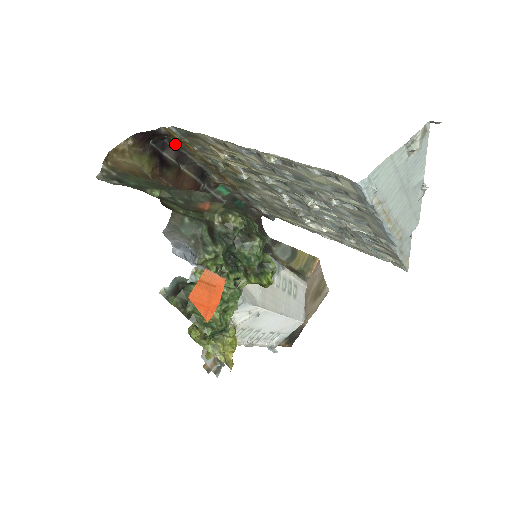
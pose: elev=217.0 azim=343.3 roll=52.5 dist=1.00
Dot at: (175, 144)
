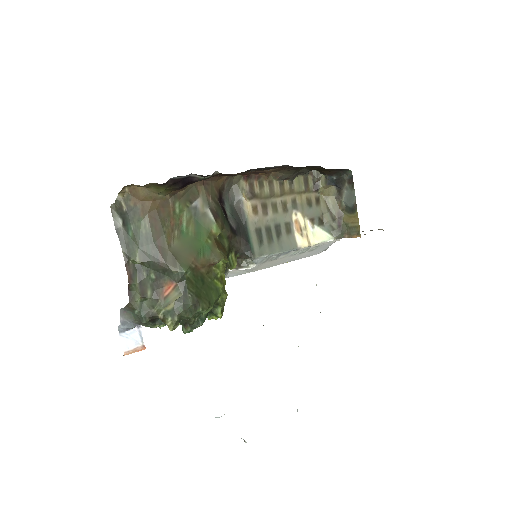
Dot at: occluded
